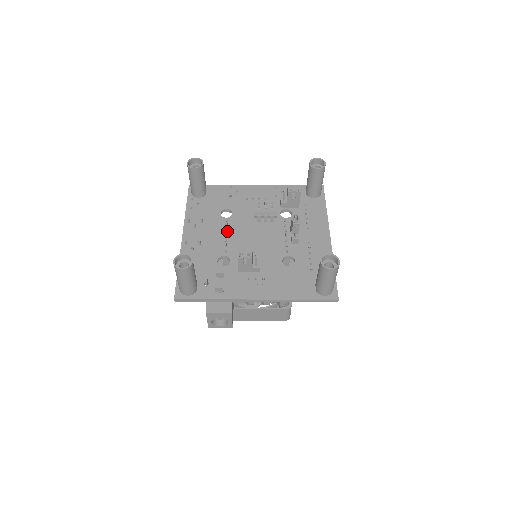
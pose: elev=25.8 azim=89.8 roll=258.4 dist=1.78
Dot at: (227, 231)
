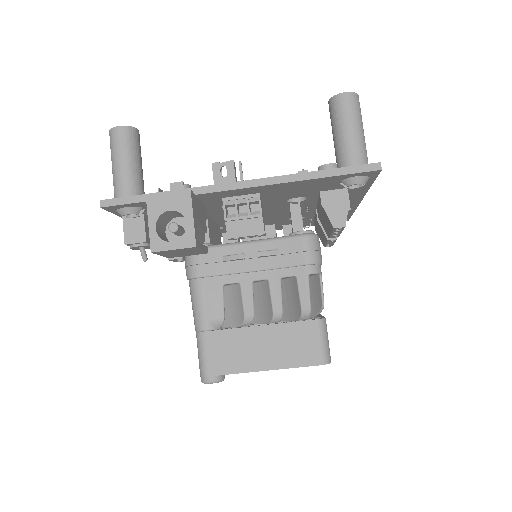
Dot at: occluded
